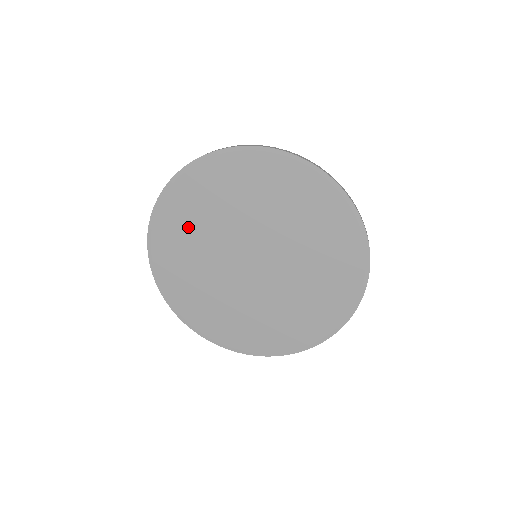
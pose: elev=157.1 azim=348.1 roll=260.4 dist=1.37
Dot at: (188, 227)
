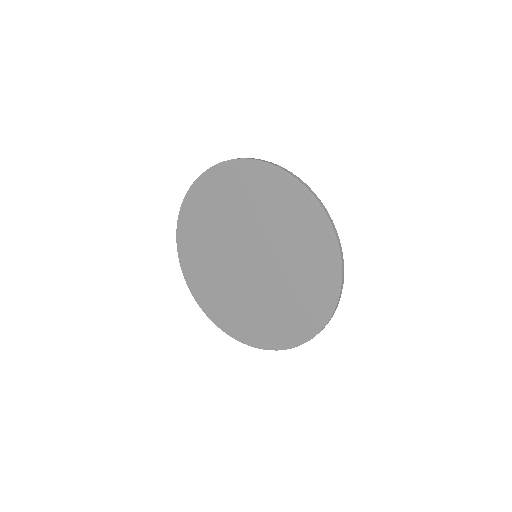
Dot at: (210, 212)
